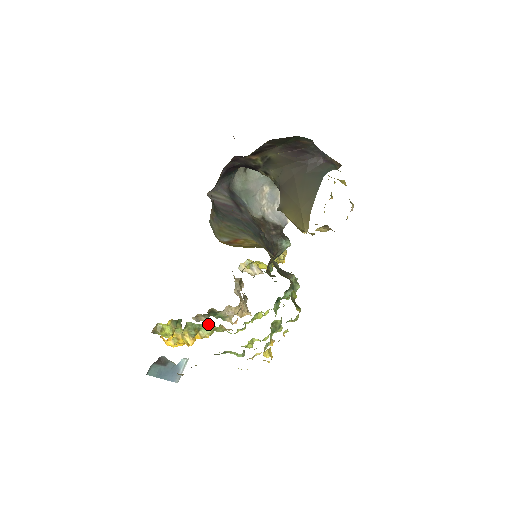
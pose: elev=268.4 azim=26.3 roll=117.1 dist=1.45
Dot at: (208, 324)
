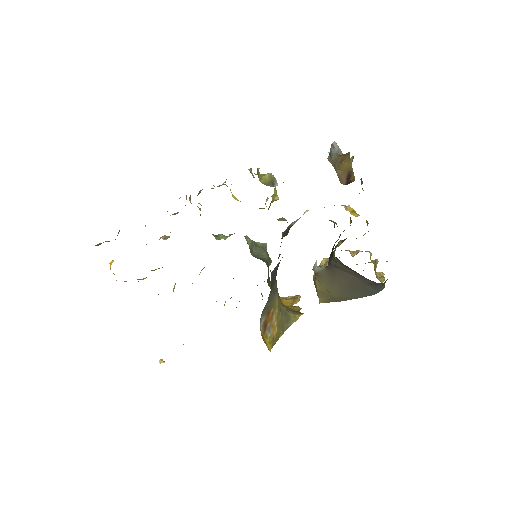
Dot at: occluded
